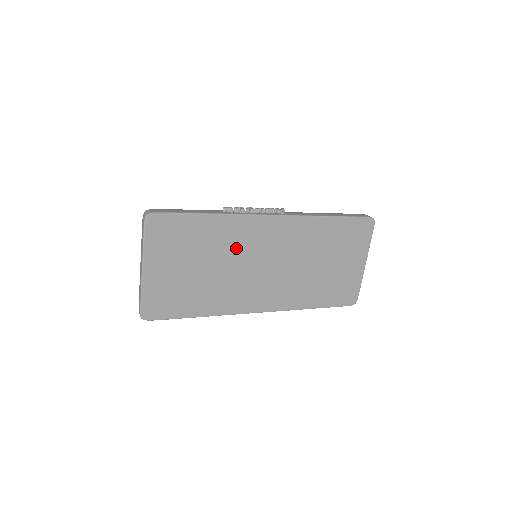
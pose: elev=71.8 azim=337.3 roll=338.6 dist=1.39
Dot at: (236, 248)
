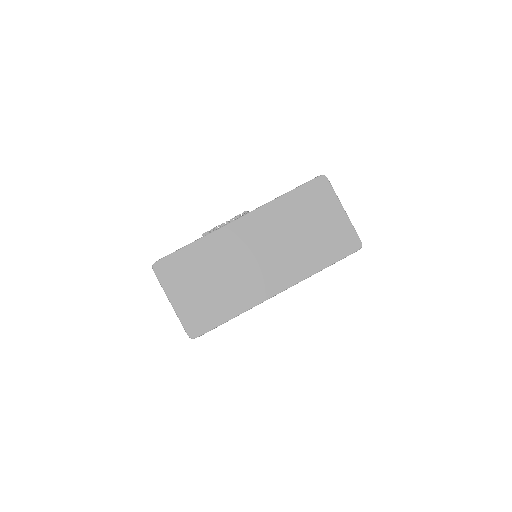
Dot at: (226, 255)
